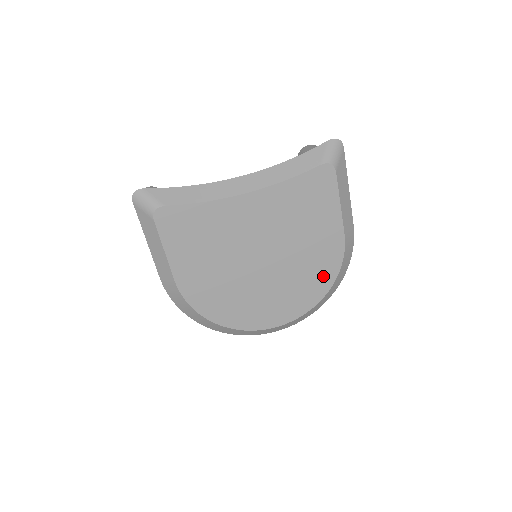
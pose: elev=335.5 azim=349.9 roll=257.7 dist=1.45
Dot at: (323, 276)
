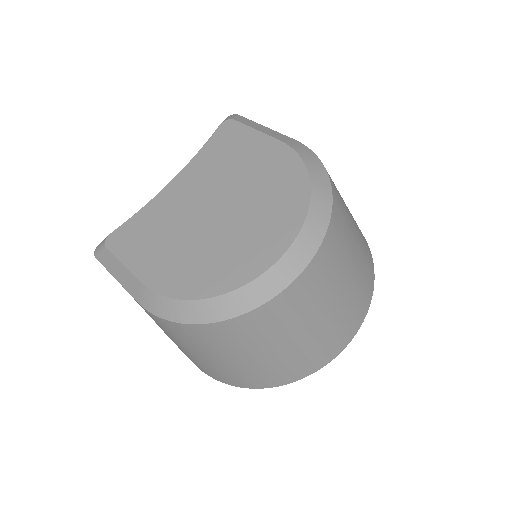
Dot at: (291, 179)
